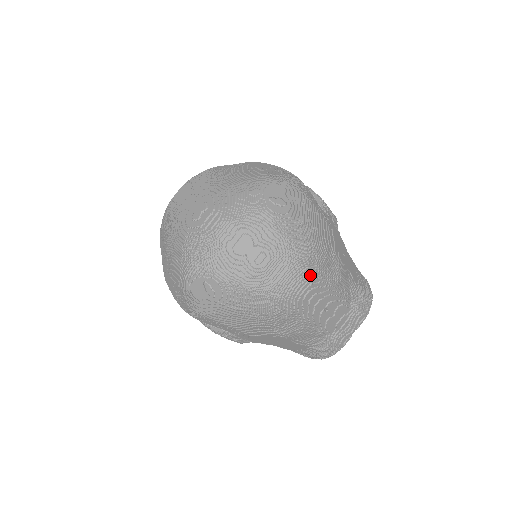
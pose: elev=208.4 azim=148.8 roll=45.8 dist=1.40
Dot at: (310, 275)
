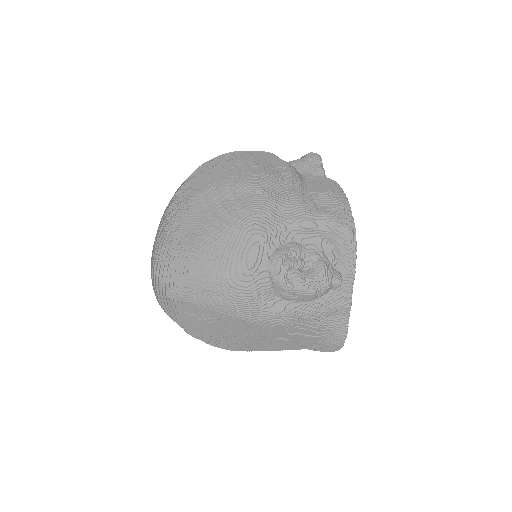
Dot at: (232, 350)
